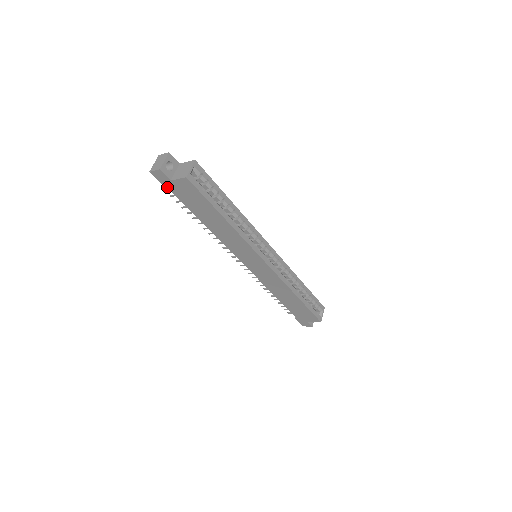
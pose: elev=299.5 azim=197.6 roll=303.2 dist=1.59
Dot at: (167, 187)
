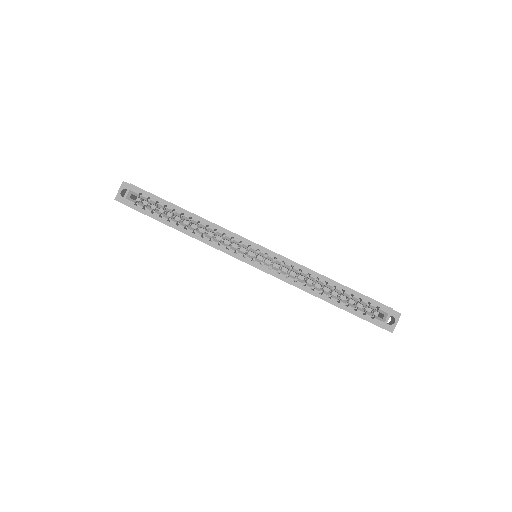
Dot at: occluded
